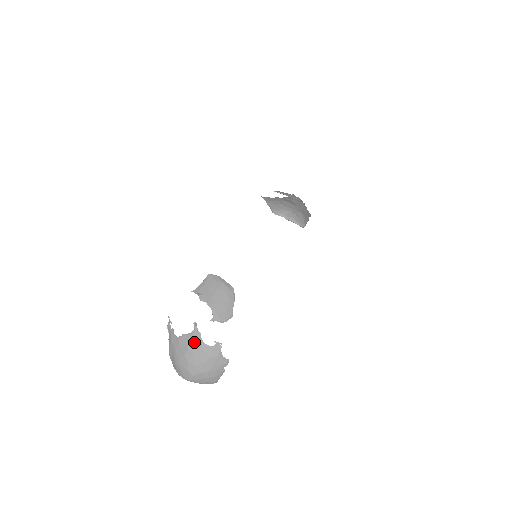
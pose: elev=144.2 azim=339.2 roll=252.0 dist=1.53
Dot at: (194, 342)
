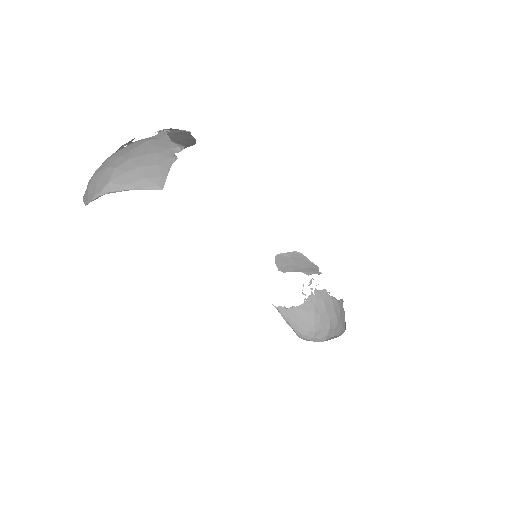
Dot at: (124, 147)
